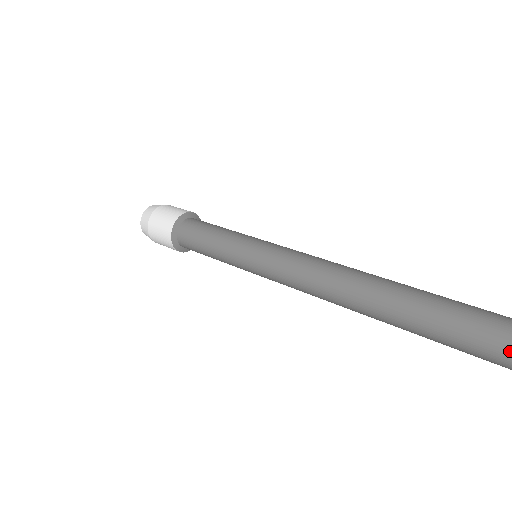
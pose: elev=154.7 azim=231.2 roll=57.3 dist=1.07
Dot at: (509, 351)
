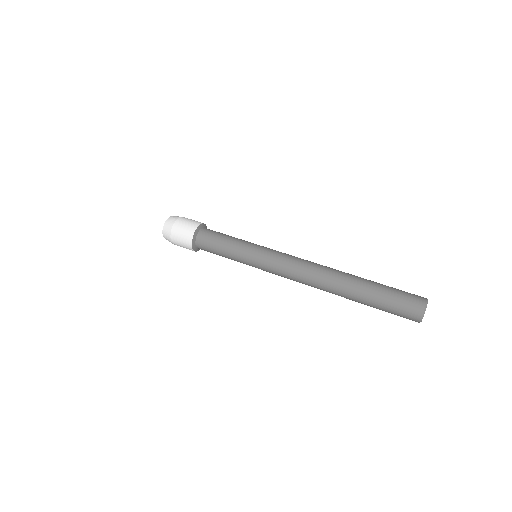
Dot at: (408, 314)
